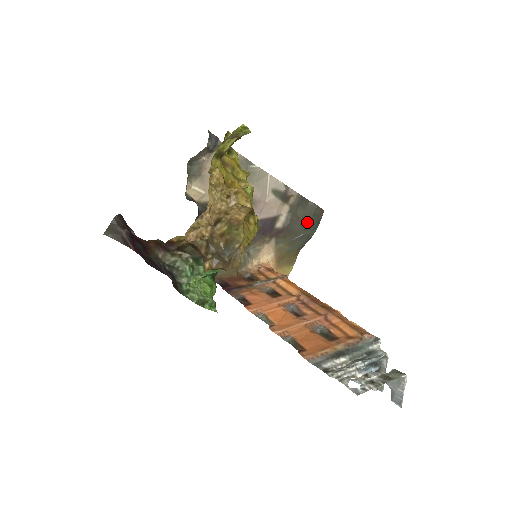
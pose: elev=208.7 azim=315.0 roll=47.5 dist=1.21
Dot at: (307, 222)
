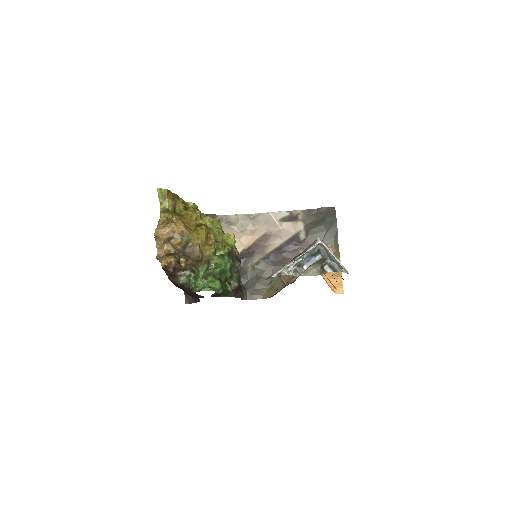
Dot at: (323, 222)
